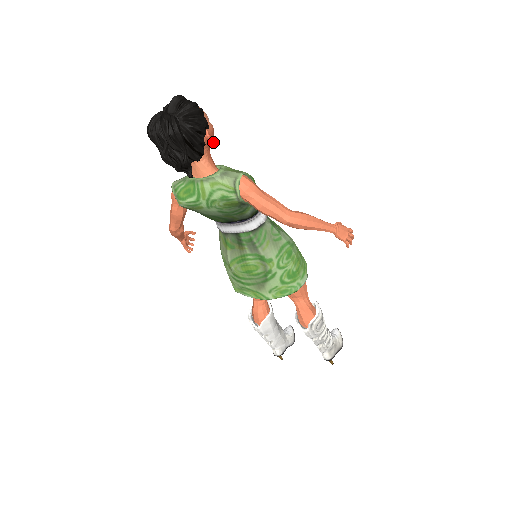
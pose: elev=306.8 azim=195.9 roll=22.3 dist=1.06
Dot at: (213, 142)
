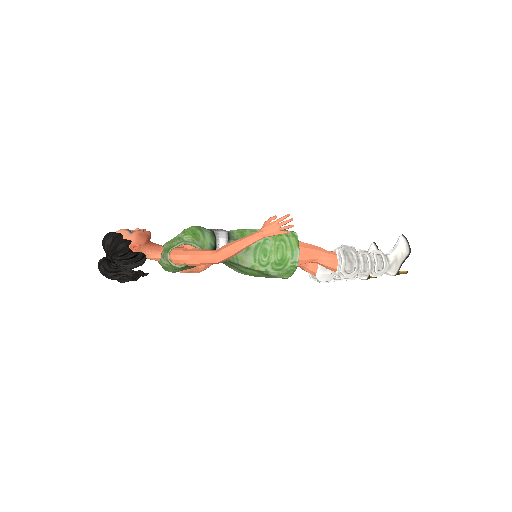
Dot at: (146, 240)
